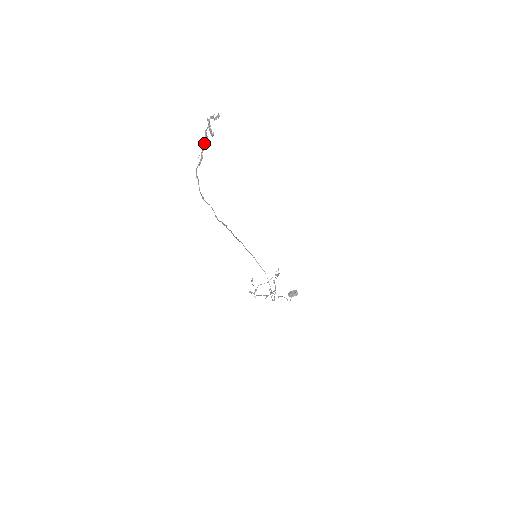
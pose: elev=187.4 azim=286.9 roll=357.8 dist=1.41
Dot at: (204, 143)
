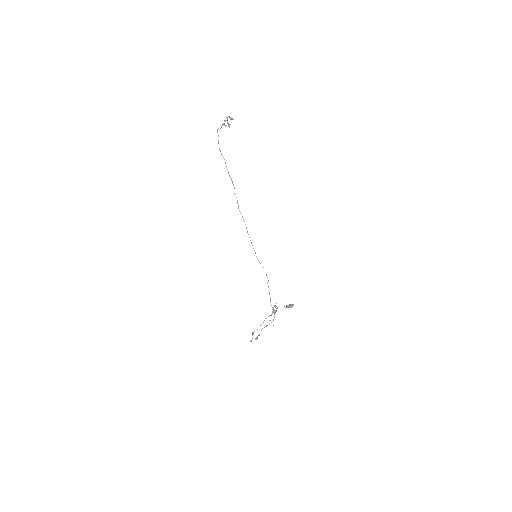
Dot at: (224, 123)
